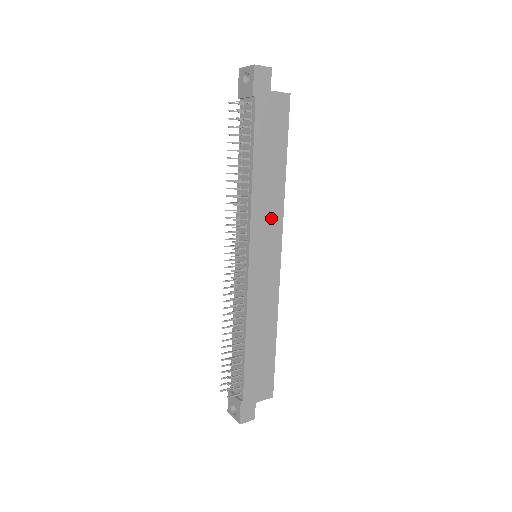
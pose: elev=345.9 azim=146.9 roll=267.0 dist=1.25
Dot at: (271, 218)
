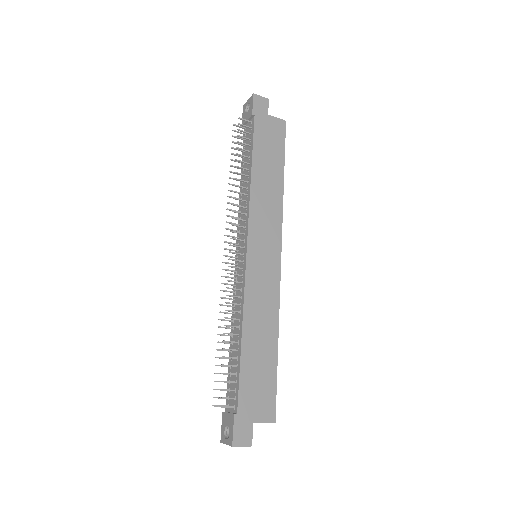
Dot at: (270, 217)
